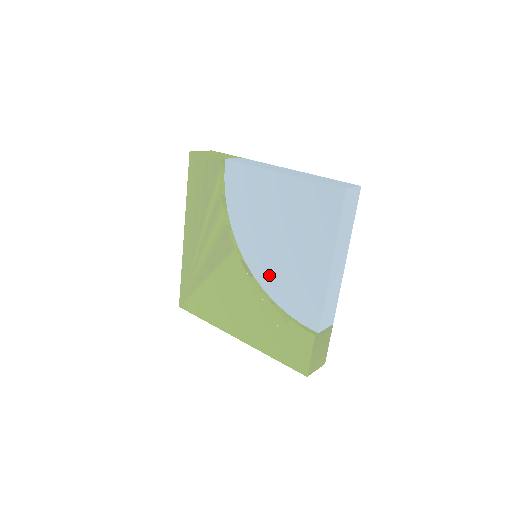
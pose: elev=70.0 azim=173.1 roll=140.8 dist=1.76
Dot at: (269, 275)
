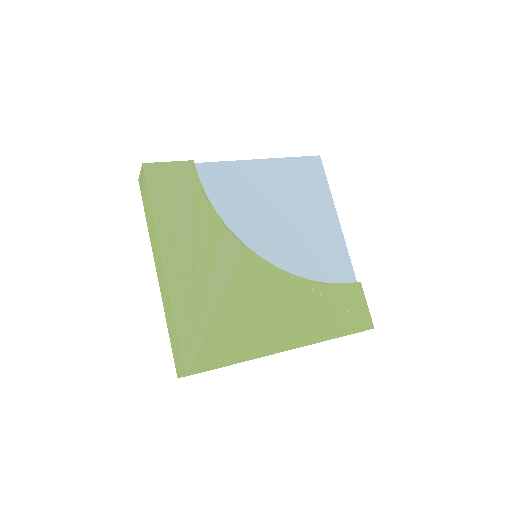
Dot at: (290, 257)
